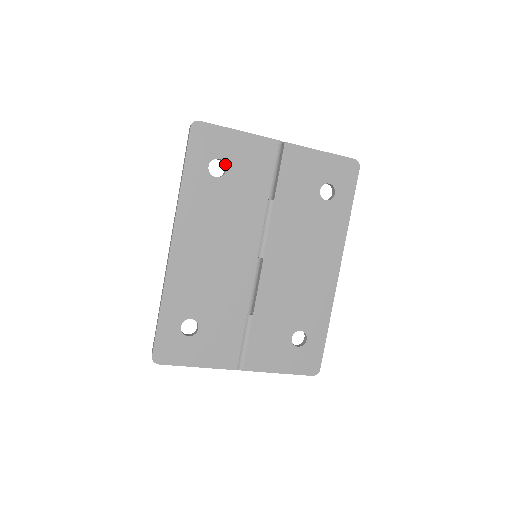
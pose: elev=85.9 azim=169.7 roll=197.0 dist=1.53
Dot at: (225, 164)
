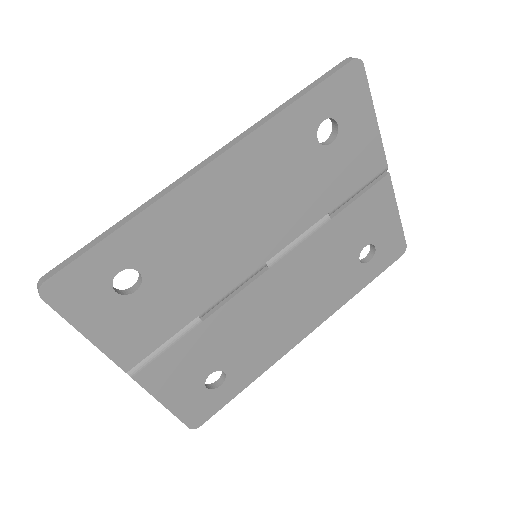
Dot at: (336, 136)
